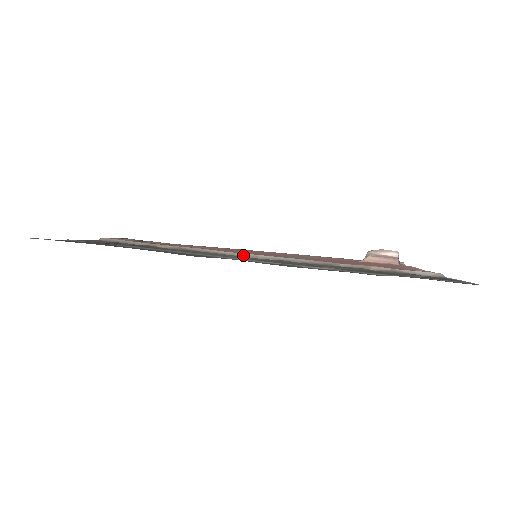
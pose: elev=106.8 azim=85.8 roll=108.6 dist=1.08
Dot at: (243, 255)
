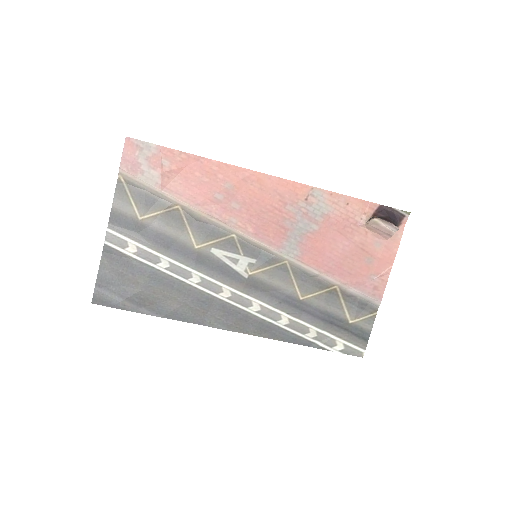
Dot at: (248, 241)
